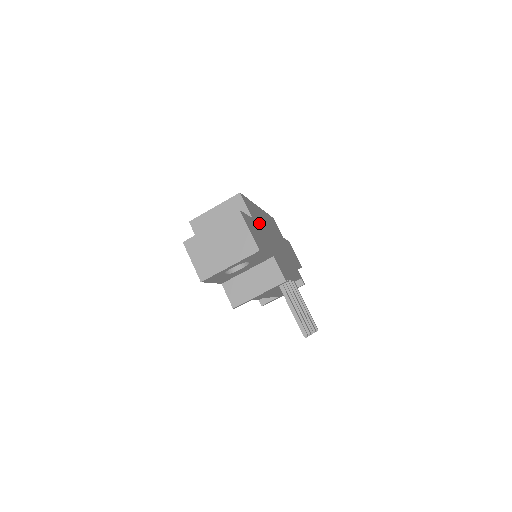
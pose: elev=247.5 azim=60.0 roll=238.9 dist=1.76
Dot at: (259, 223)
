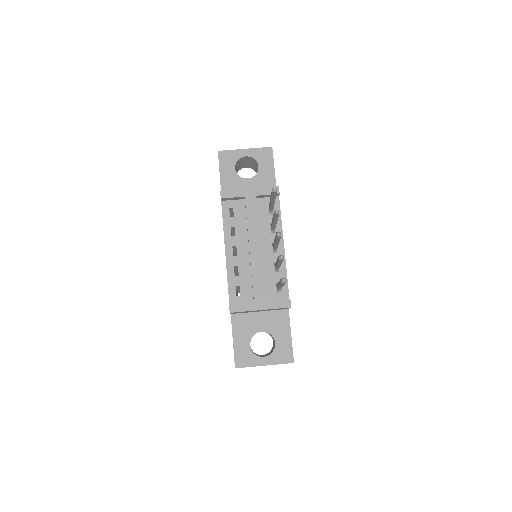
Dot at: occluded
